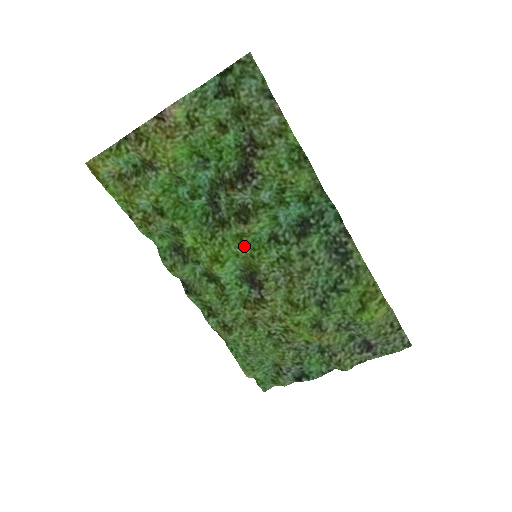
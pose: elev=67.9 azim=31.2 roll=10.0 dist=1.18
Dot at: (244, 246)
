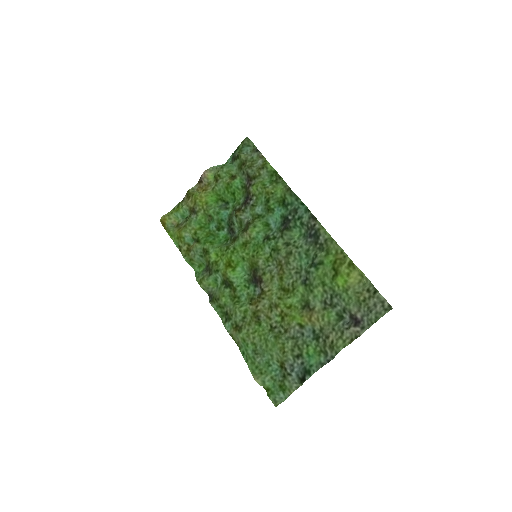
Dot at: (248, 251)
